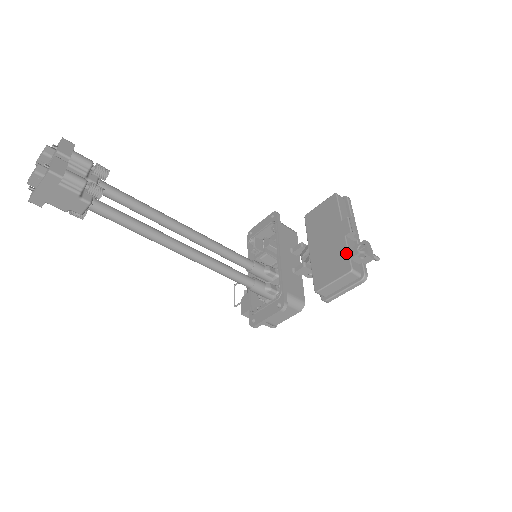
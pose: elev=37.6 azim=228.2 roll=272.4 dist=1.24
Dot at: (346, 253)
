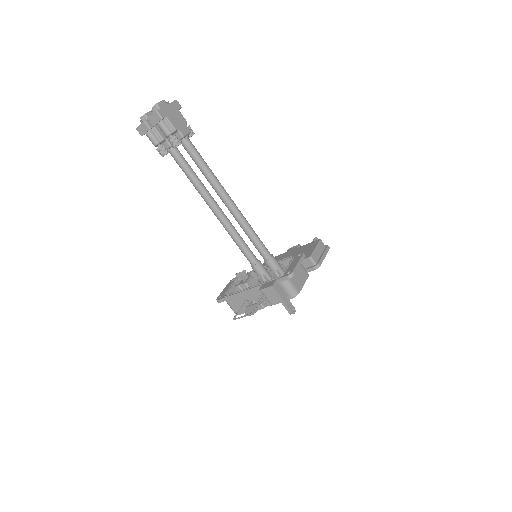
Dot at: (308, 244)
